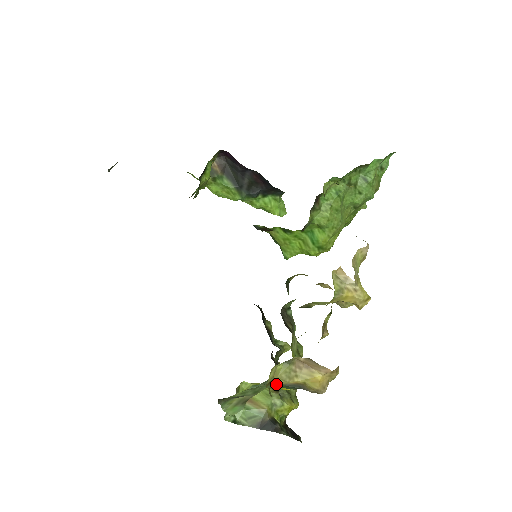
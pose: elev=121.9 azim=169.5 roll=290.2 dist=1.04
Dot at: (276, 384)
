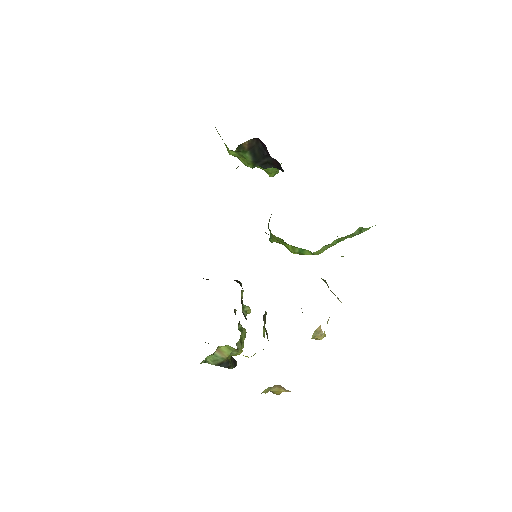
Dot at: occluded
